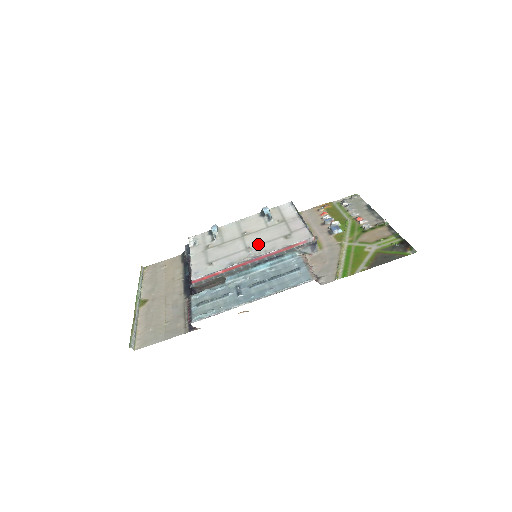
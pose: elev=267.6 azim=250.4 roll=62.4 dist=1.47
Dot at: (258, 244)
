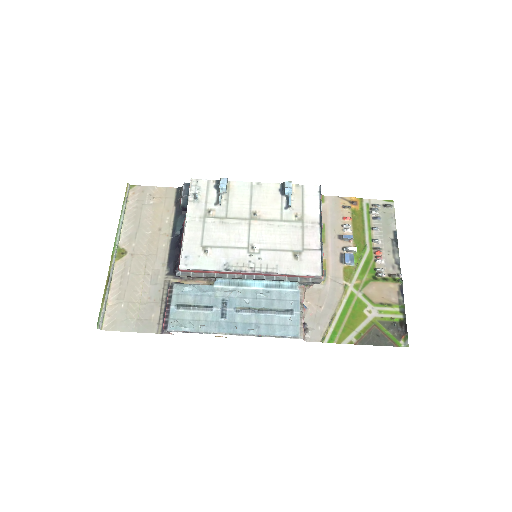
Dot at: (263, 248)
